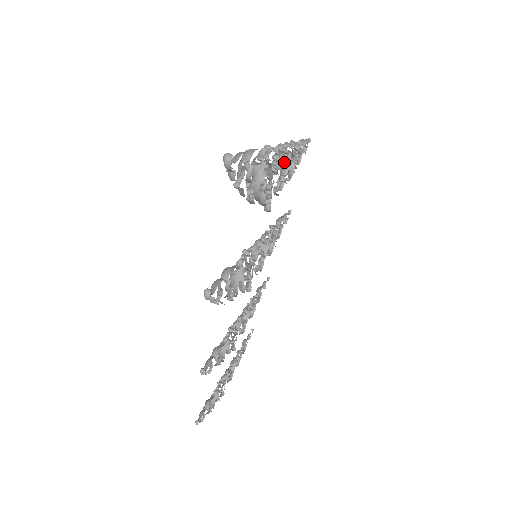
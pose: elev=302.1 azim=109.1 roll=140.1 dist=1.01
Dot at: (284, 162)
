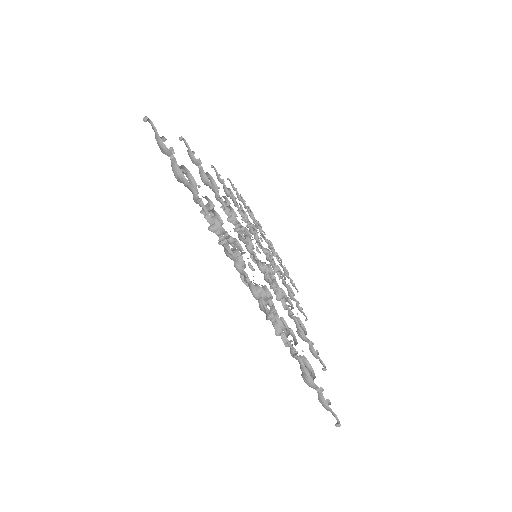
Dot at: (232, 251)
